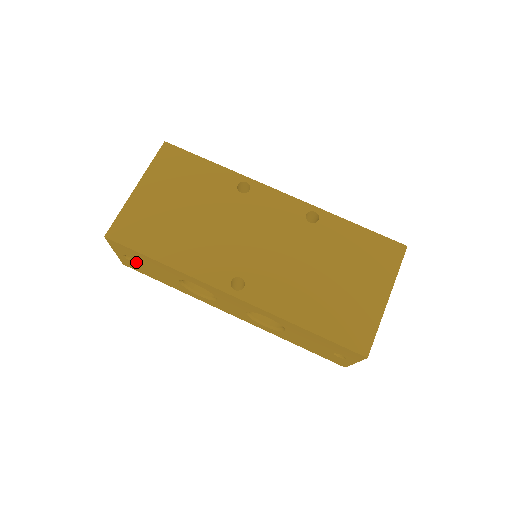
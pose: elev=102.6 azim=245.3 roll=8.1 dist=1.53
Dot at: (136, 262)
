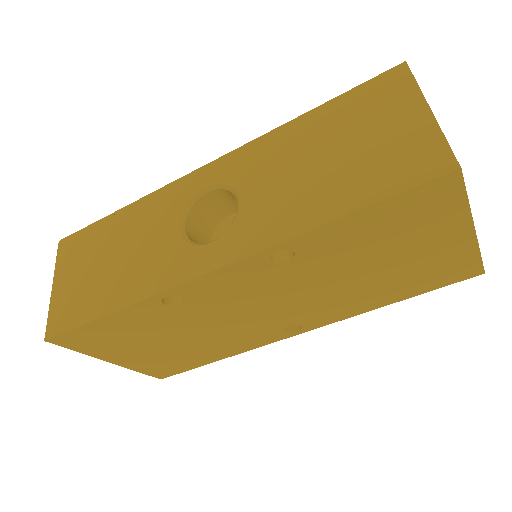
Dot at: occluded
